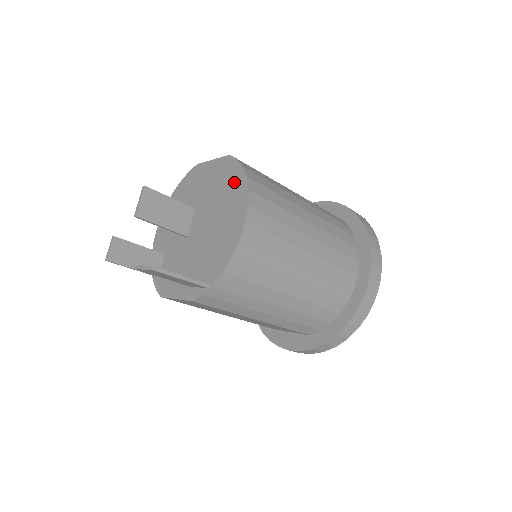
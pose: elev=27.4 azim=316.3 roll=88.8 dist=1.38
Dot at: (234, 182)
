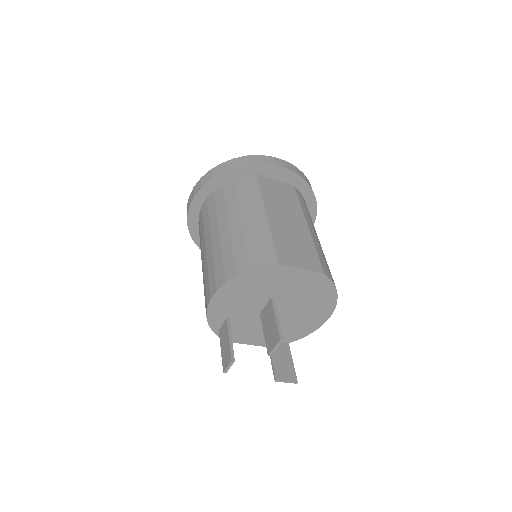
Dot at: (325, 295)
